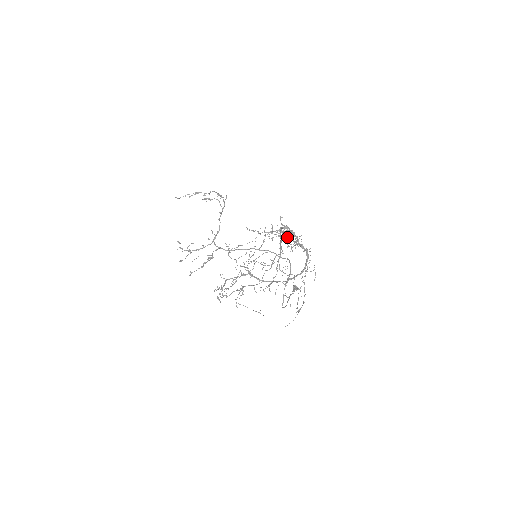
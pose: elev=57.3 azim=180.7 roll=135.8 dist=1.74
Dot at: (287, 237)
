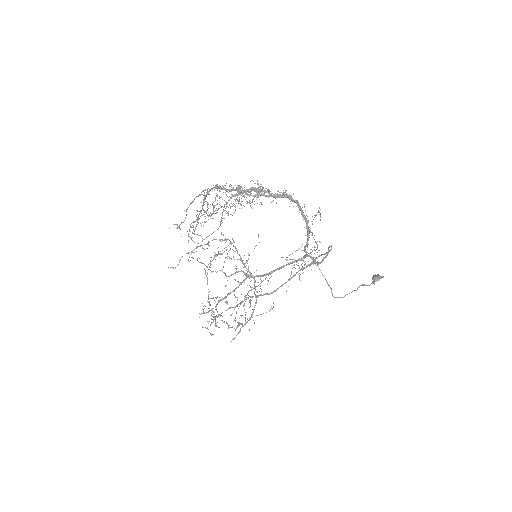
Dot at: (231, 190)
